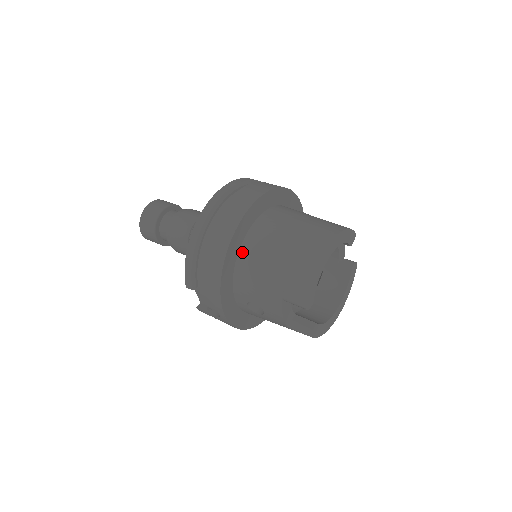
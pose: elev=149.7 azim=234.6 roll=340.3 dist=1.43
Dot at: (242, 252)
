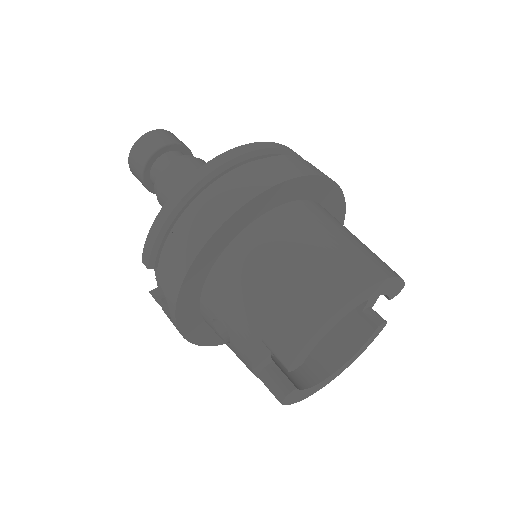
Dot at: (233, 247)
